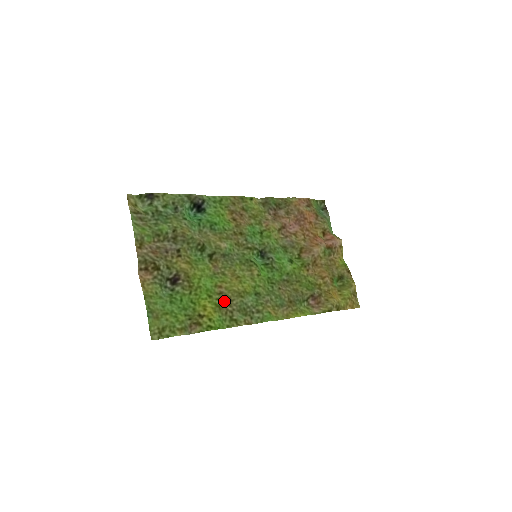
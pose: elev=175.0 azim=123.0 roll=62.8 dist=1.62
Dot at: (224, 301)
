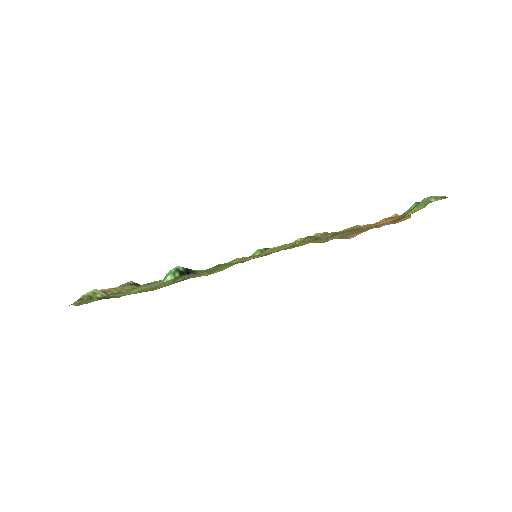
Dot at: occluded
